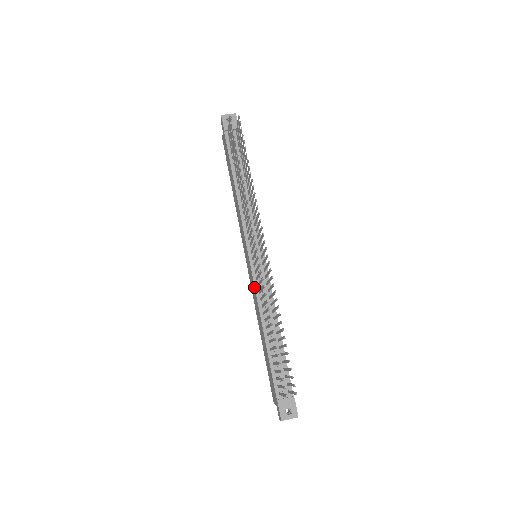
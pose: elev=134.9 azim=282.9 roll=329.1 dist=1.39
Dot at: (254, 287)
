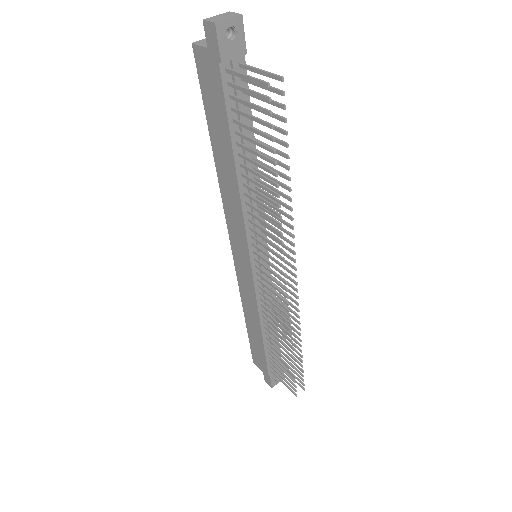
Dot at: (254, 294)
